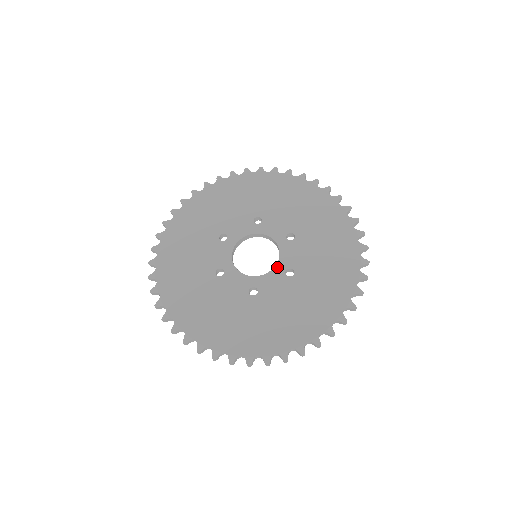
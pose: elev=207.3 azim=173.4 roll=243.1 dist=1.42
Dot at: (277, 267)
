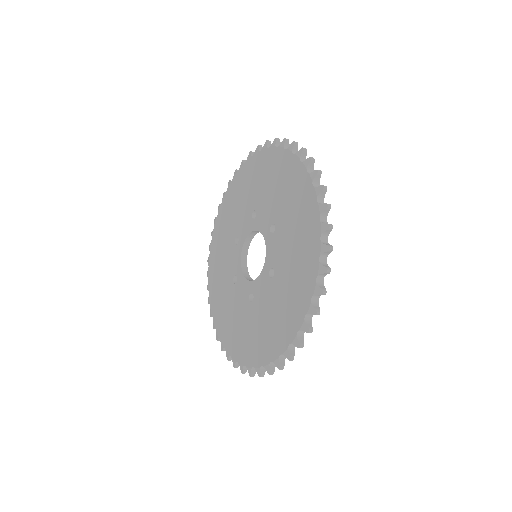
Dot at: (264, 268)
